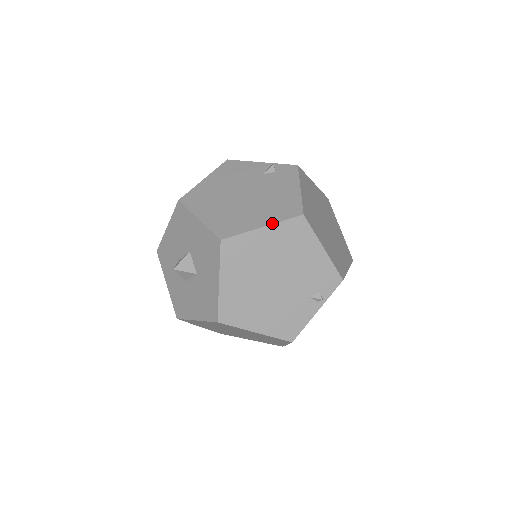
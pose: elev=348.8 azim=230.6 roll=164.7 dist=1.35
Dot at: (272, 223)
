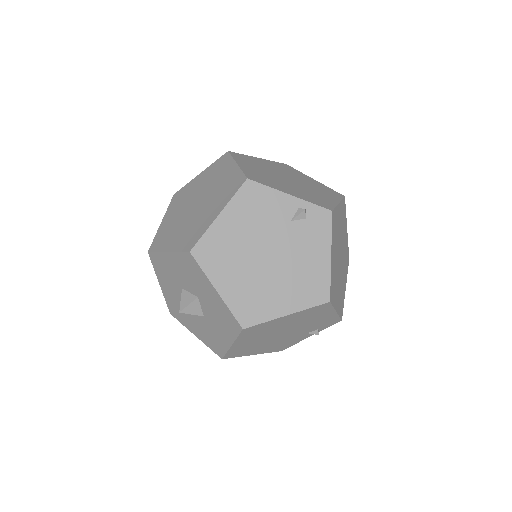
Dot at: (297, 311)
